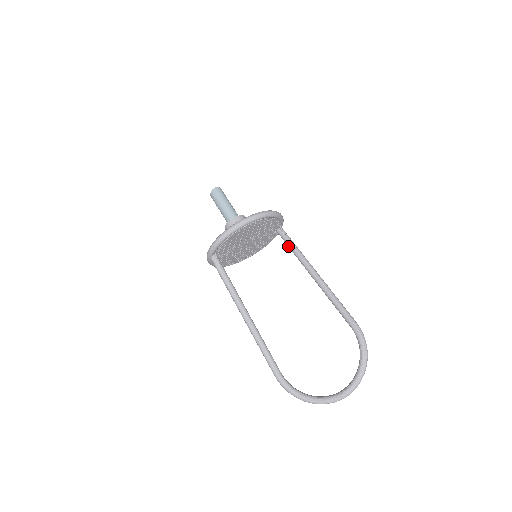
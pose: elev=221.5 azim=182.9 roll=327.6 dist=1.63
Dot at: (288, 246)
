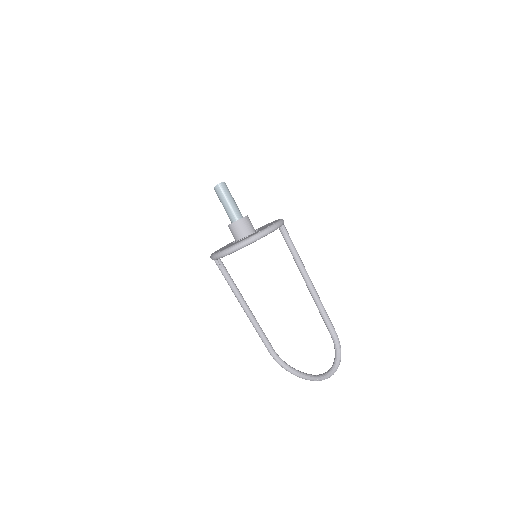
Dot at: occluded
